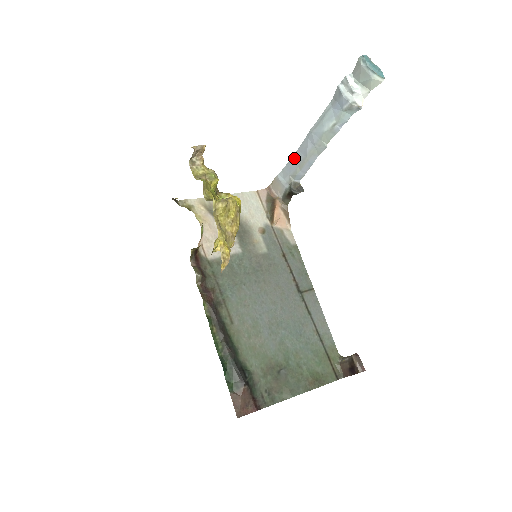
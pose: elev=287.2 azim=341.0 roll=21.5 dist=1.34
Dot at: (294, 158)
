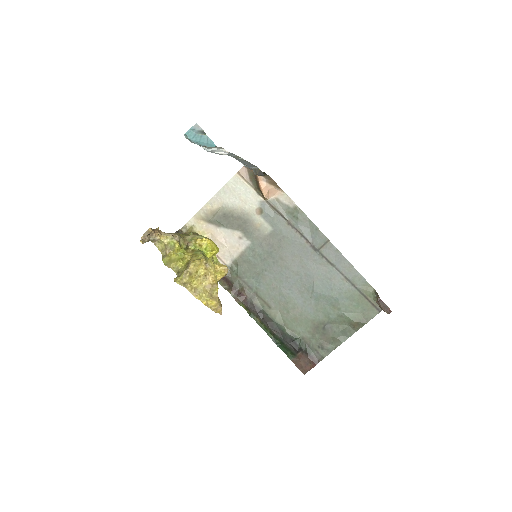
Dot at: occluded
